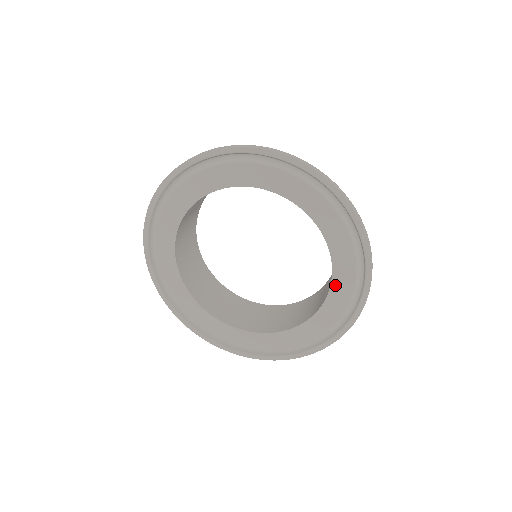
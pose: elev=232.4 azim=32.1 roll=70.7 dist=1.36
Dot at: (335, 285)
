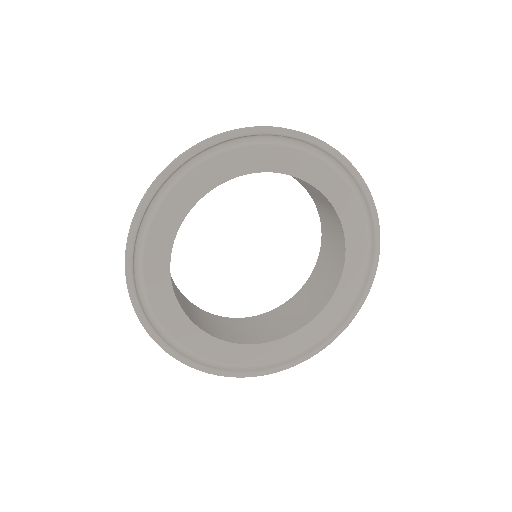
Dot at: (337, 204)
